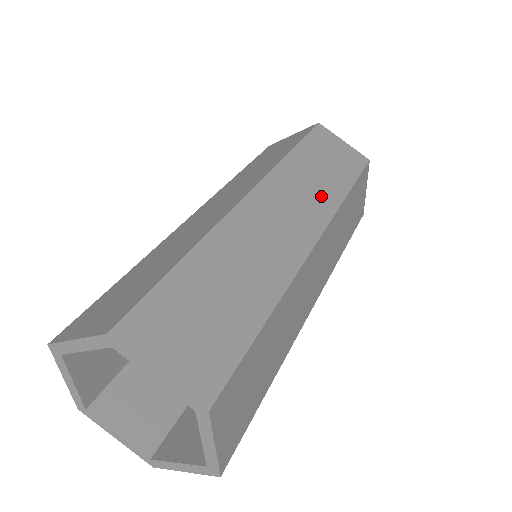
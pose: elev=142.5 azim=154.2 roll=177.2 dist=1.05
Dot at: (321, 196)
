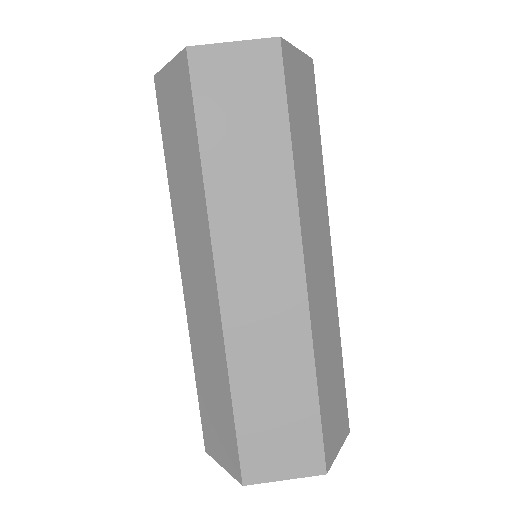
Dot at: (319, 190)
